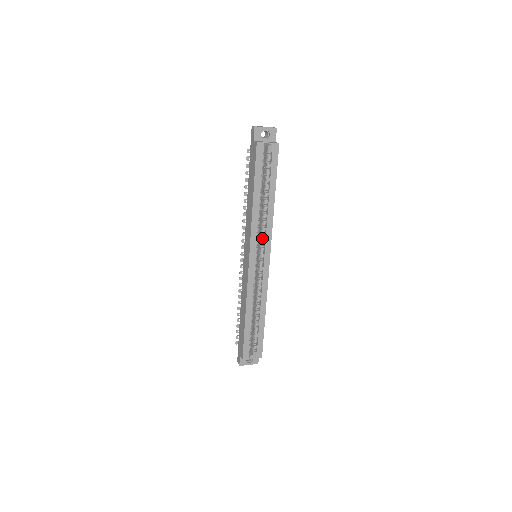
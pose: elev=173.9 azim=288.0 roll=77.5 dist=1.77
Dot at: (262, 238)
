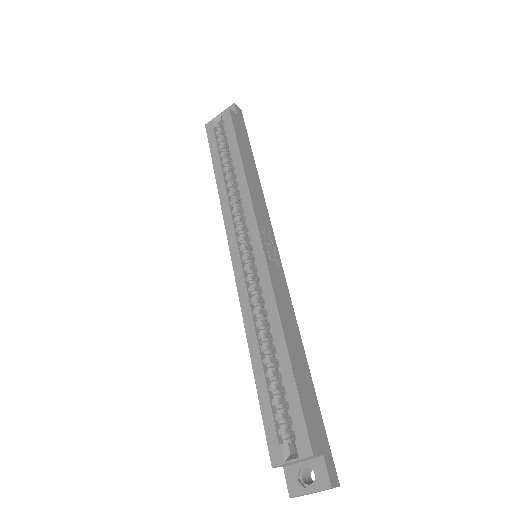
Dot at: occluded
